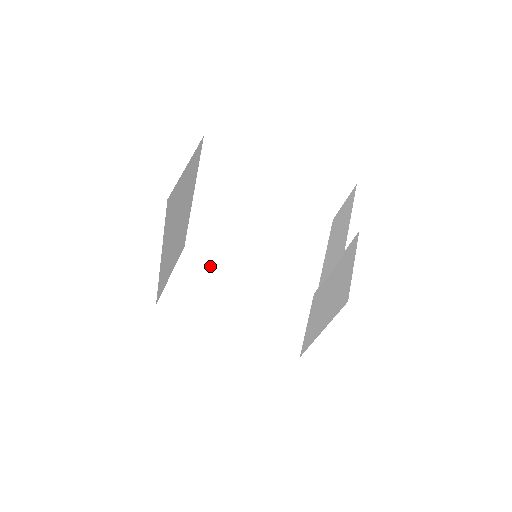
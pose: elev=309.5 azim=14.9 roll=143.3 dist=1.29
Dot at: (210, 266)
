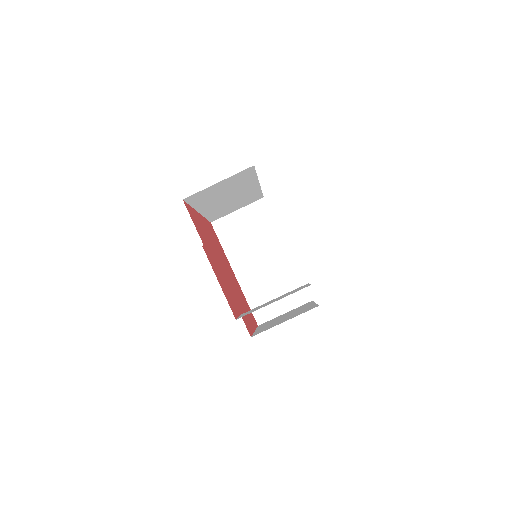
Dot at: (266, 224)
